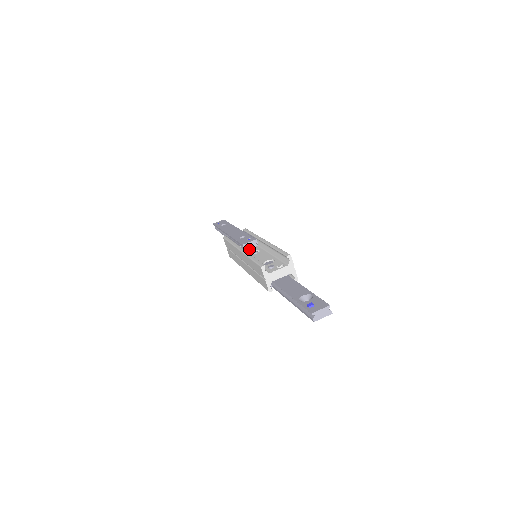
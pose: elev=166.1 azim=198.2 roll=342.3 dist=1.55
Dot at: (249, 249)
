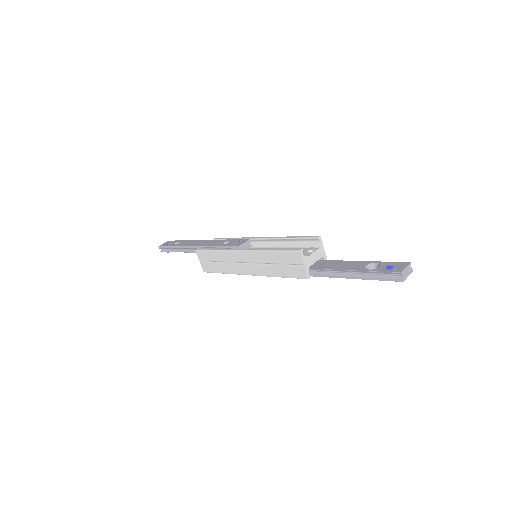
Dot at: occluded
